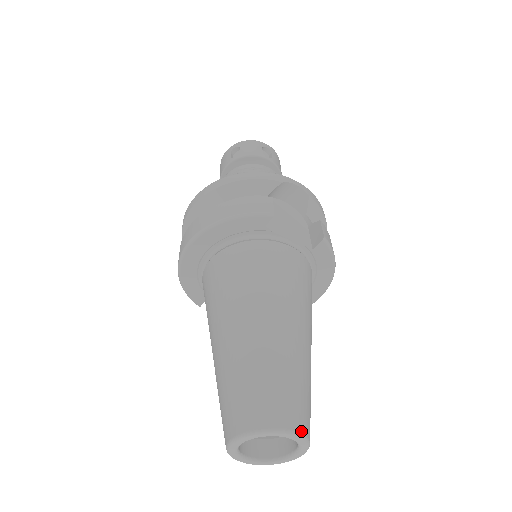
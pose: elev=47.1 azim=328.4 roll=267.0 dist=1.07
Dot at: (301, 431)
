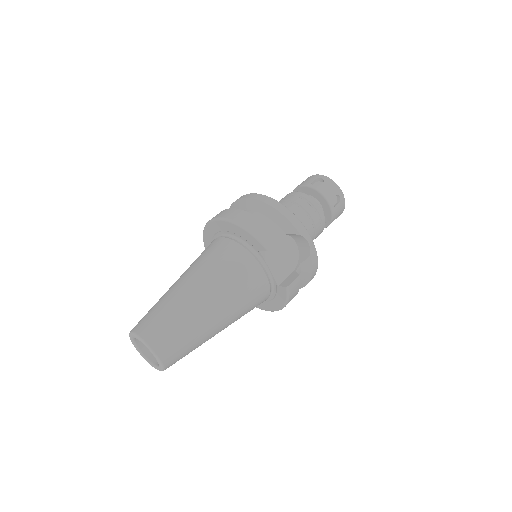
Dot at: (163, 361)
